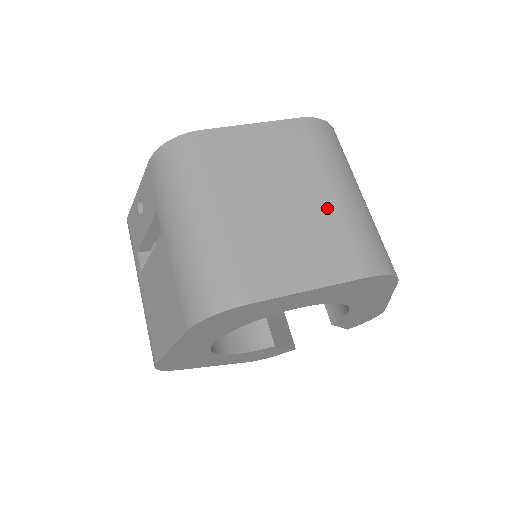
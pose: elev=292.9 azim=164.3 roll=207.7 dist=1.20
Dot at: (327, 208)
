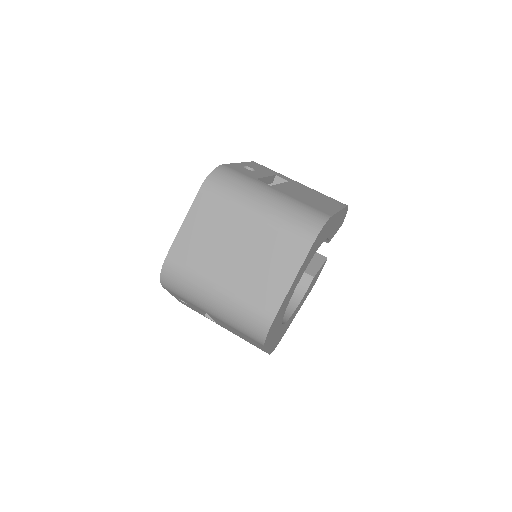
Dot at: (261, 229)
